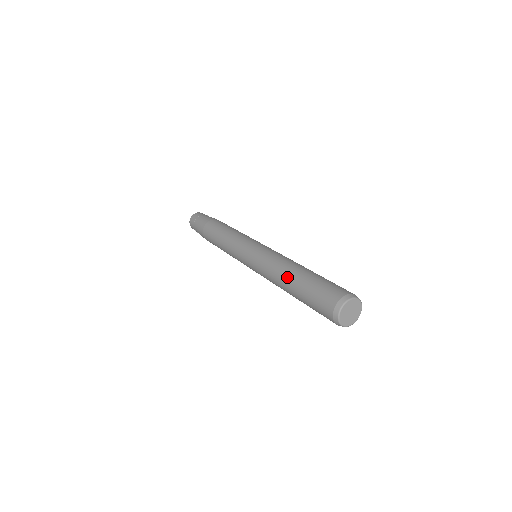
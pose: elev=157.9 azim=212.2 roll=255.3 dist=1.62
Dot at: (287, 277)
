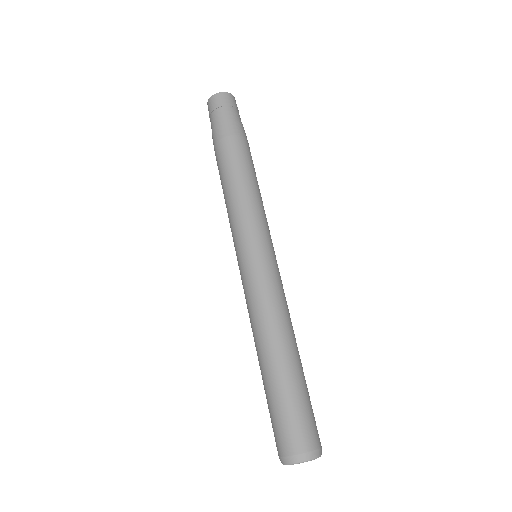
Dot at: (264, 354)
